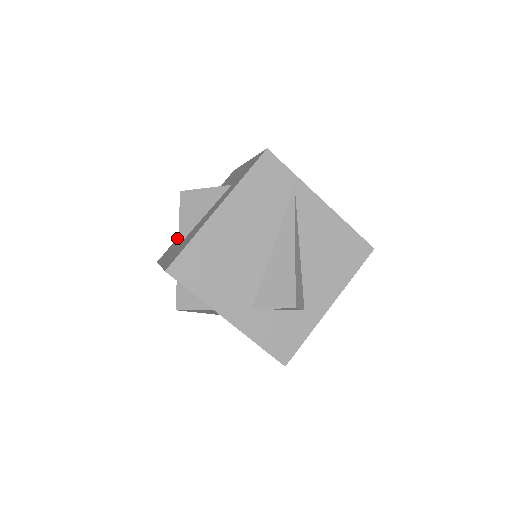
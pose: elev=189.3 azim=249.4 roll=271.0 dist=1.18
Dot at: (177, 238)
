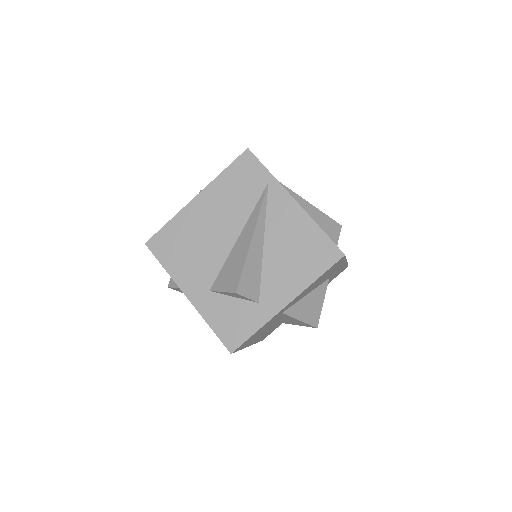
Dot at: occluded
